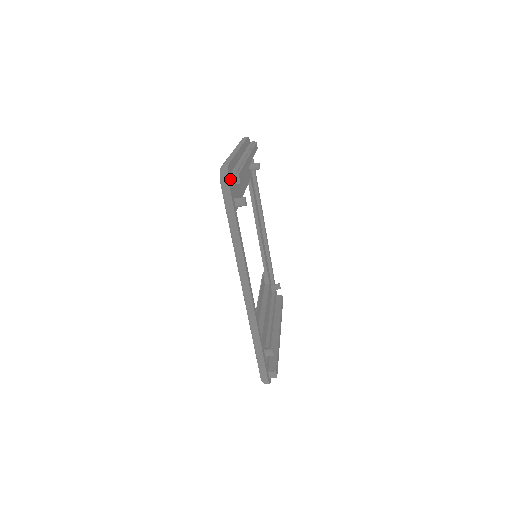
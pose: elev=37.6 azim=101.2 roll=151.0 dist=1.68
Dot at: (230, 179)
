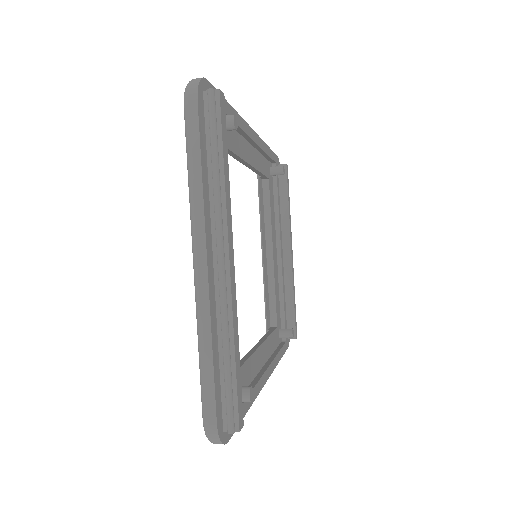
Dot at: (225, 429)
